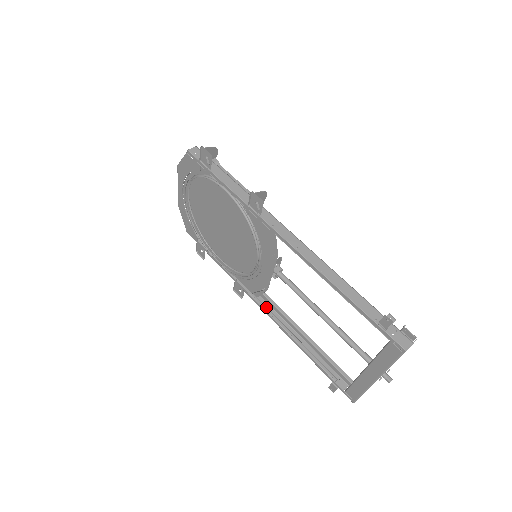
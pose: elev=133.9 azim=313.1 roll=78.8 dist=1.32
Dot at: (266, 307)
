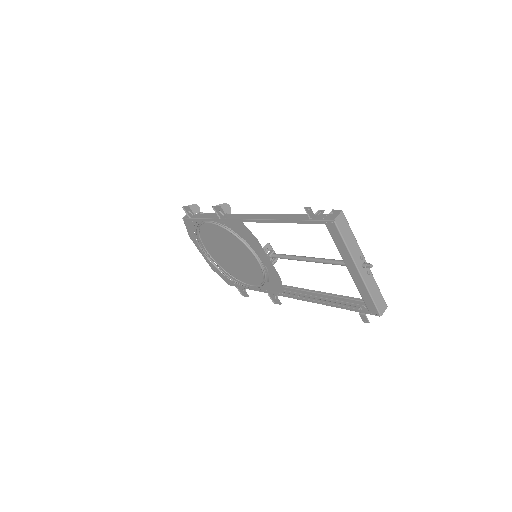
Dot at: (292, 294)
